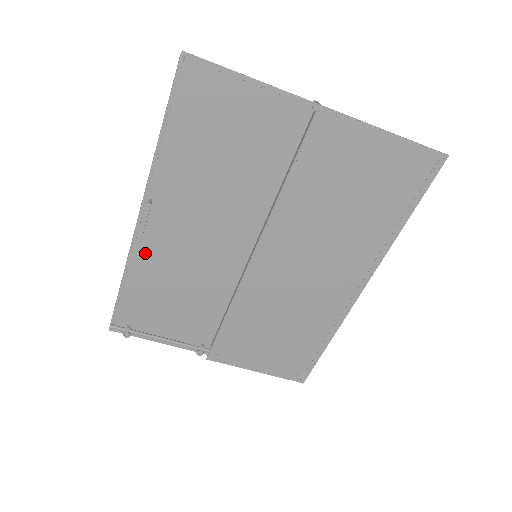
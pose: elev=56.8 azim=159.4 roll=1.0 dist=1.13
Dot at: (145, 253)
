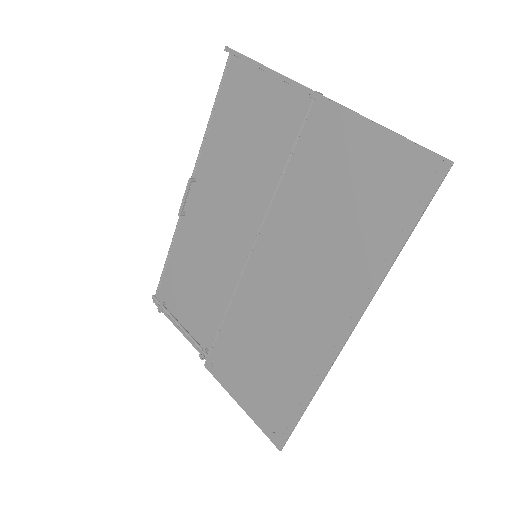
Dot at: (185, 230)
